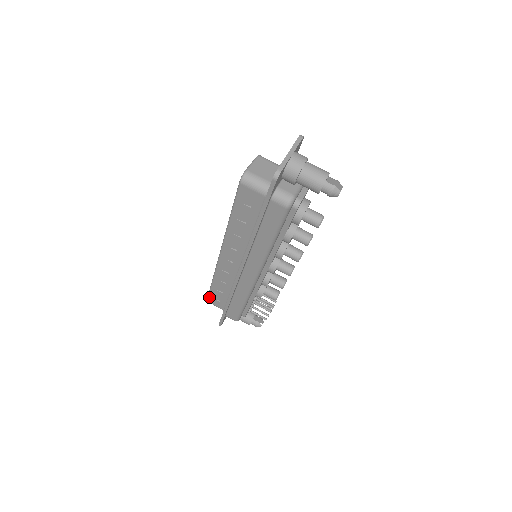
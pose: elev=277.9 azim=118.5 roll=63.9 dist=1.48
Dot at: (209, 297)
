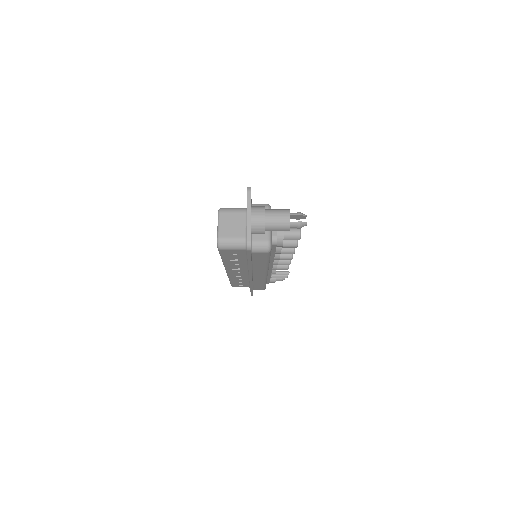
Dot at: (233, 286)
